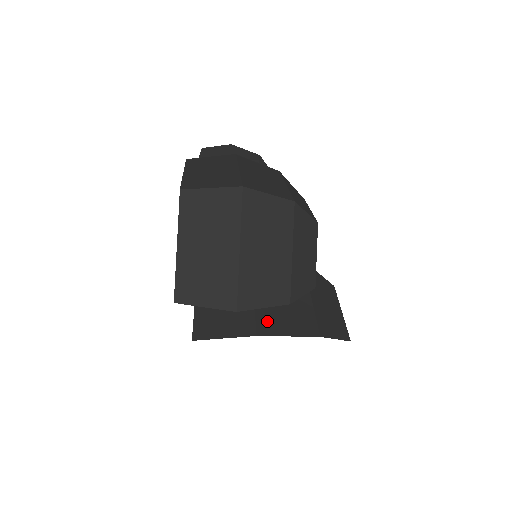
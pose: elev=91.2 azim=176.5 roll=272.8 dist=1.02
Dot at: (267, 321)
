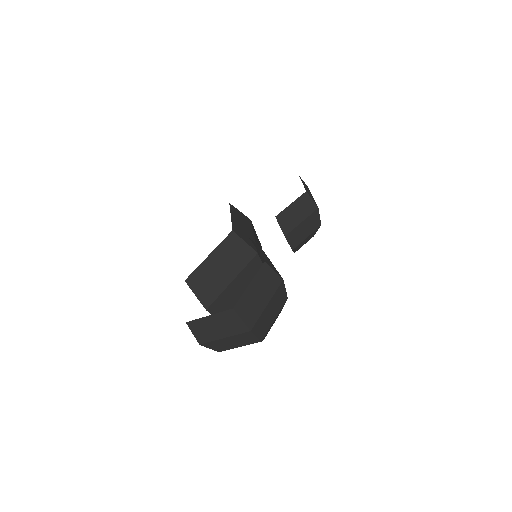
Dot at: (217, 305)
